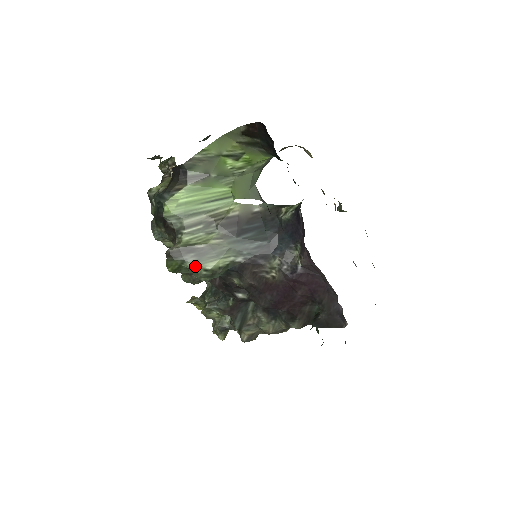
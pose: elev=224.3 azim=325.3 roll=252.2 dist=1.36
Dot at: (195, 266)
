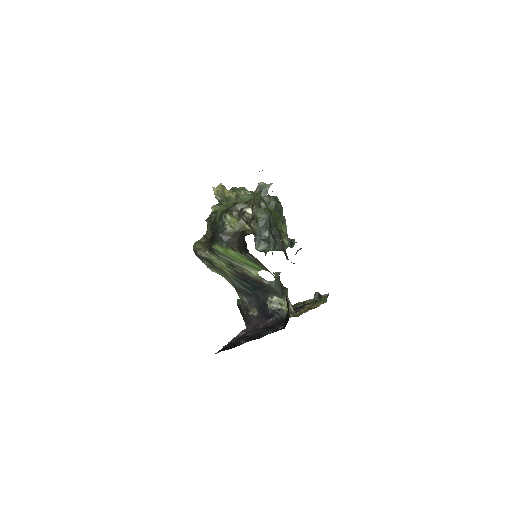
Dot at: (206, 265)
